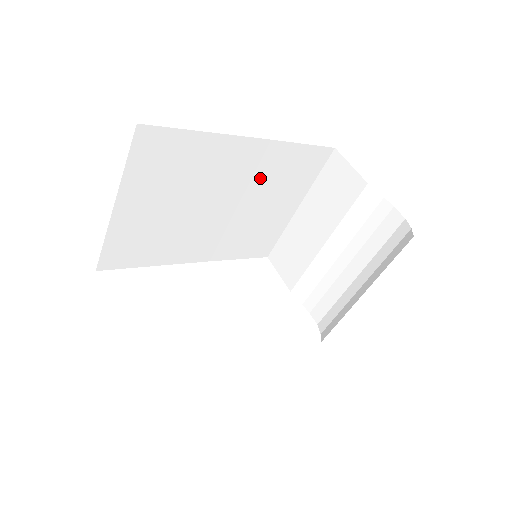
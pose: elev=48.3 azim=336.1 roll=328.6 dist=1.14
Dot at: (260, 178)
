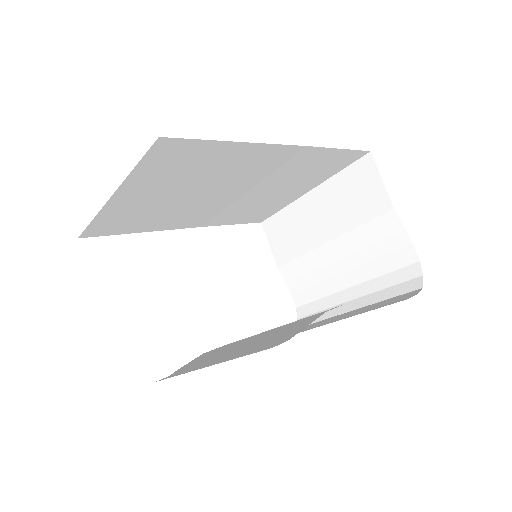
Dot at: (280, 173)
